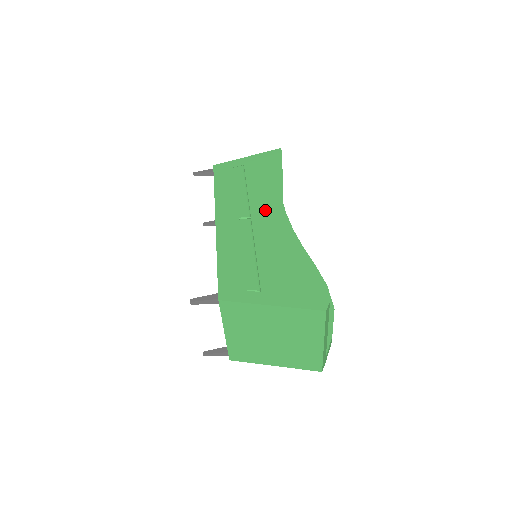
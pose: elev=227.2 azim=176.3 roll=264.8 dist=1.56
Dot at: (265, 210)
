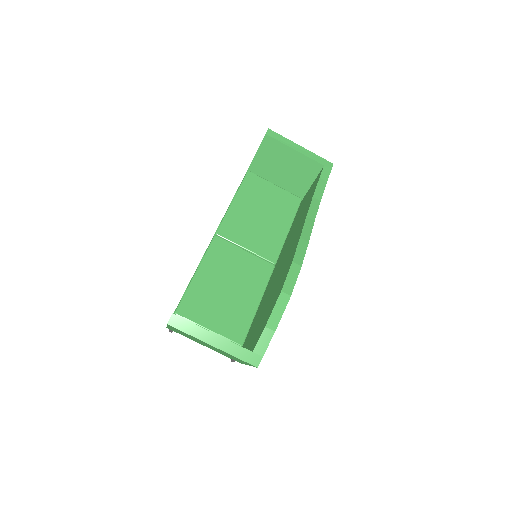
Dot at: (312, 184)
